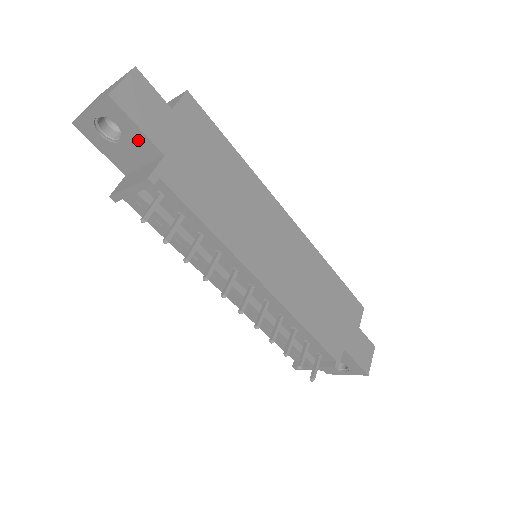
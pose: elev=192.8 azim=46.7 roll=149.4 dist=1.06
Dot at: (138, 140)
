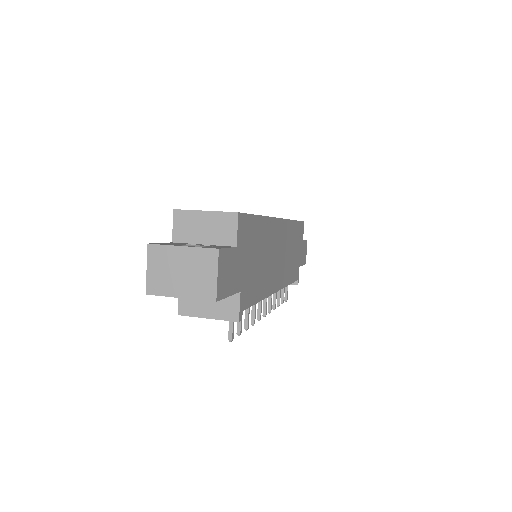
Dot at: occluded
